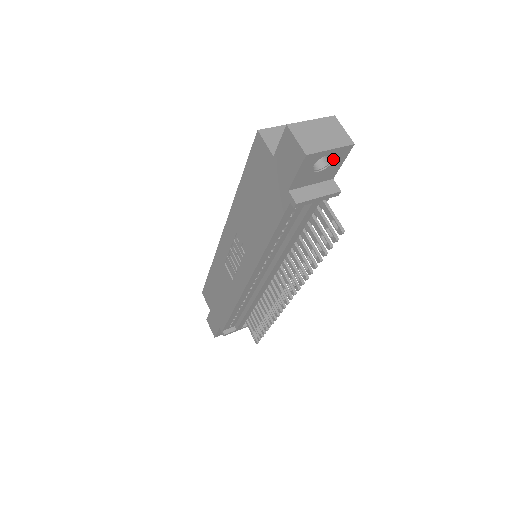
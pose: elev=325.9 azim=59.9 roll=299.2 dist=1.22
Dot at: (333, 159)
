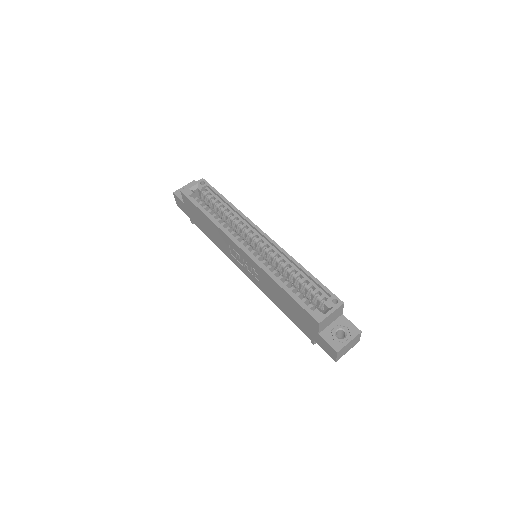
Dot at: occluded
